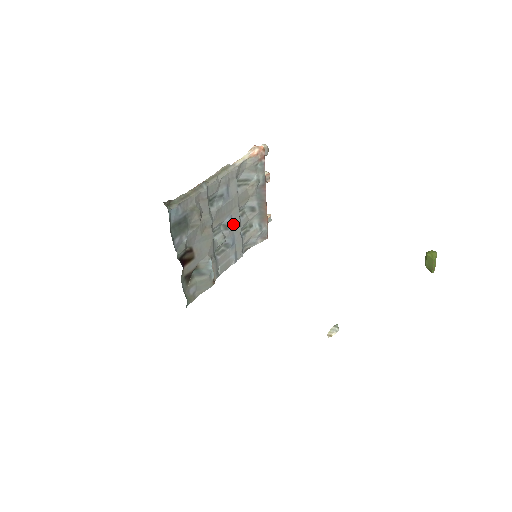
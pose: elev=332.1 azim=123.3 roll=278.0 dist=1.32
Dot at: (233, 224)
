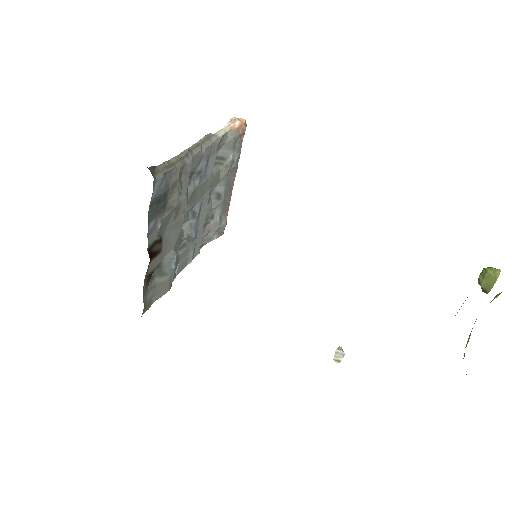
Dot at: (200, 212)
